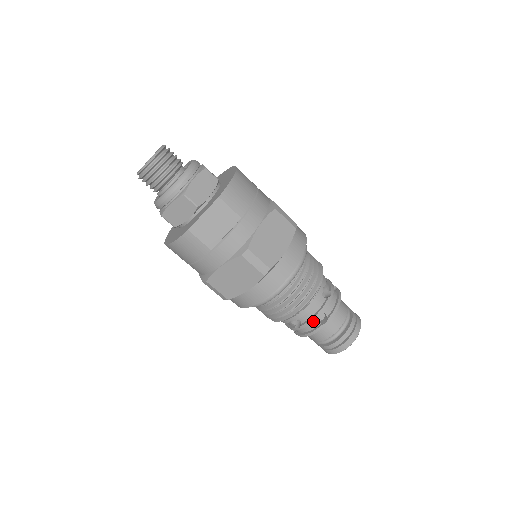
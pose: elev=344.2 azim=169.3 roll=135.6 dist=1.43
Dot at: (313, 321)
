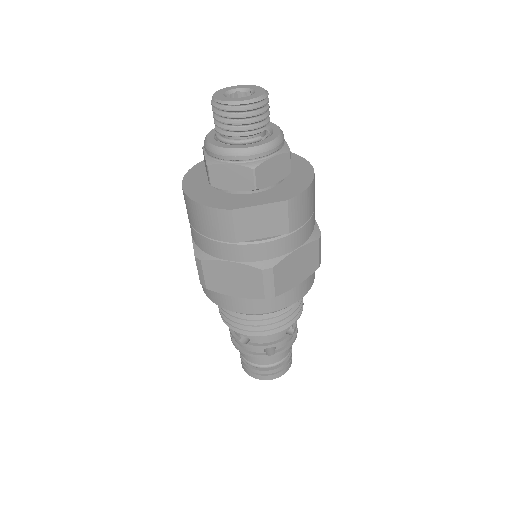
Dot at: (262, 348)
